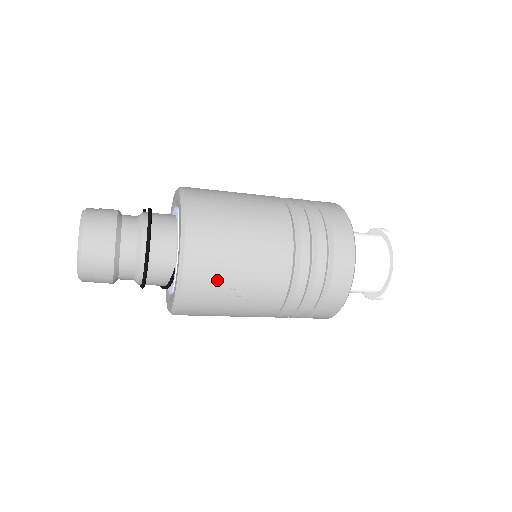
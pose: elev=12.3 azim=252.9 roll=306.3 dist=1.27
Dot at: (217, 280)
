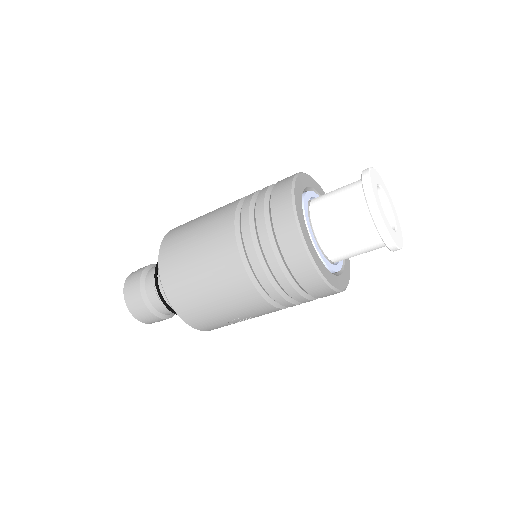
Dot at: (217, 322)
